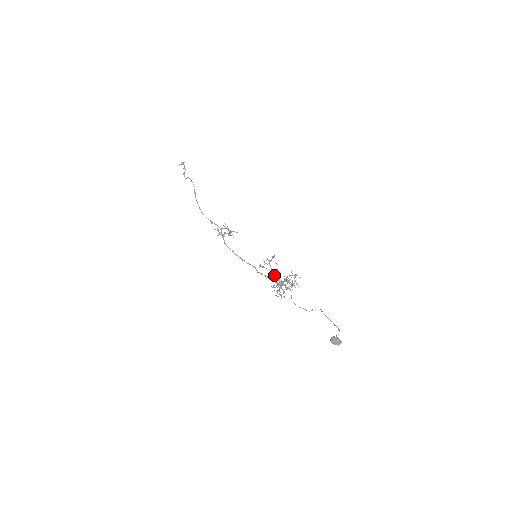
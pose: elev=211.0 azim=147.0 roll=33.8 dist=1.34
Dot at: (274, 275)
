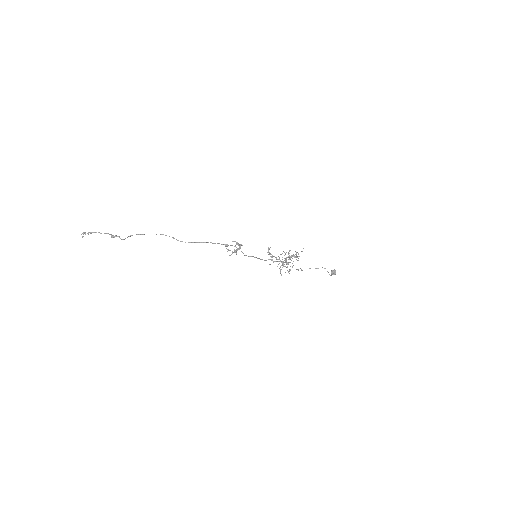
Dot at: (278, 259)
